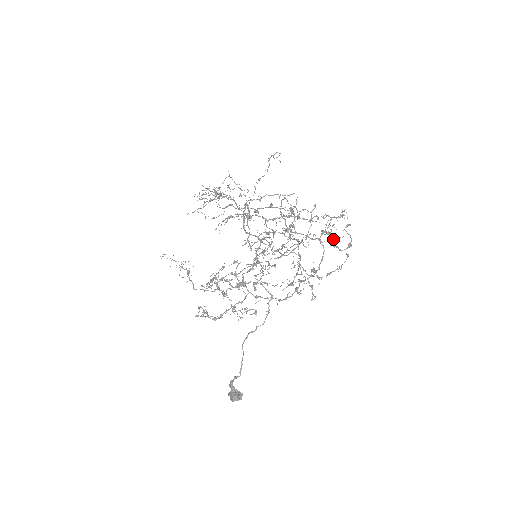
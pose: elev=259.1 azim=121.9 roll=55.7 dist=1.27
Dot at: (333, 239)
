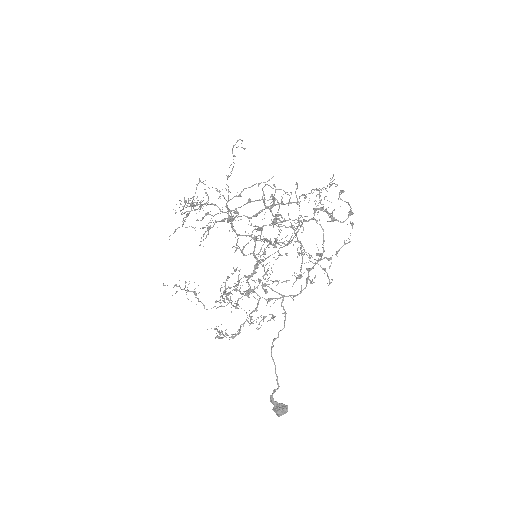
Dot at: (329, 214)
